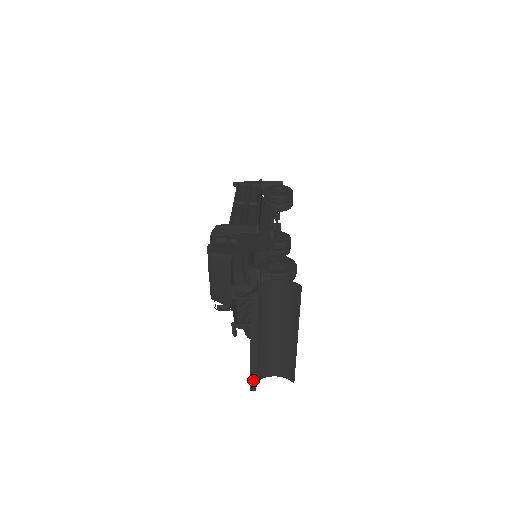
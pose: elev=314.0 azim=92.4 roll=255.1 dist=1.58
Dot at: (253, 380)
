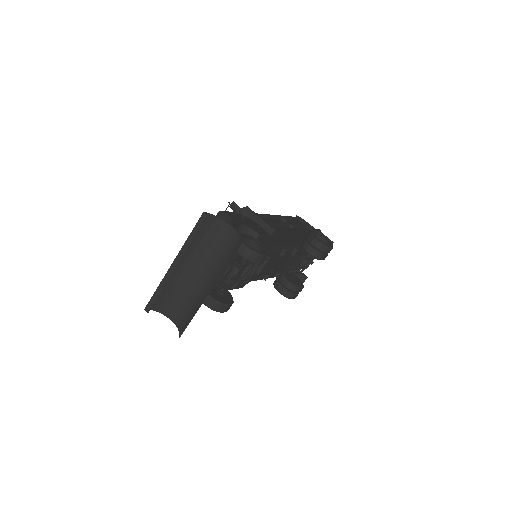
Dot at: (153, 300)
